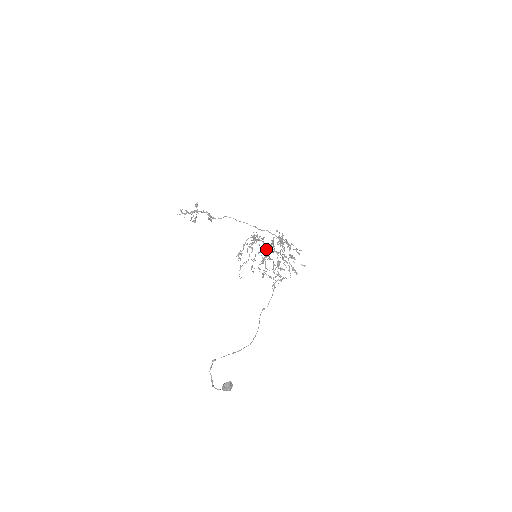
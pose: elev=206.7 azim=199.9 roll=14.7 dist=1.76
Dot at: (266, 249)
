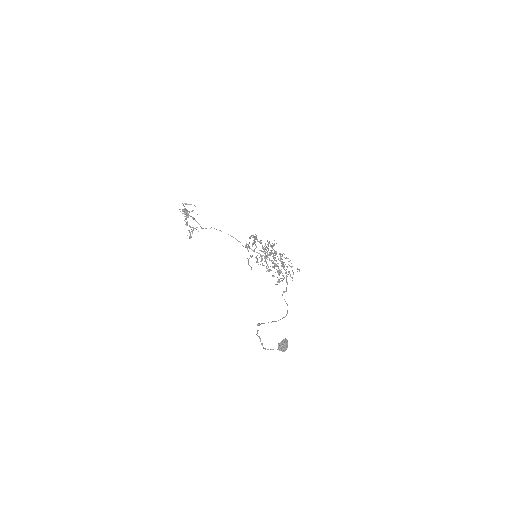
Dot at: (264, 251)
